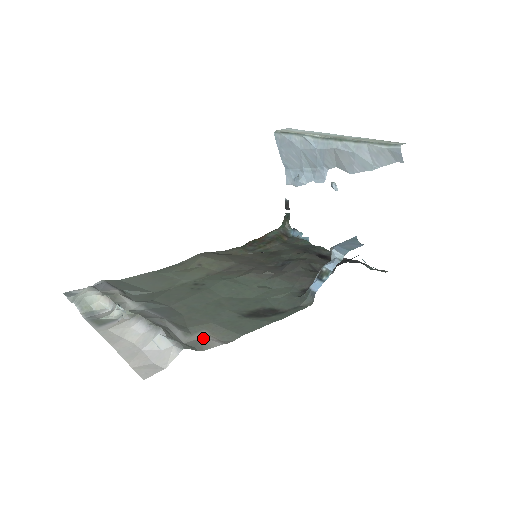
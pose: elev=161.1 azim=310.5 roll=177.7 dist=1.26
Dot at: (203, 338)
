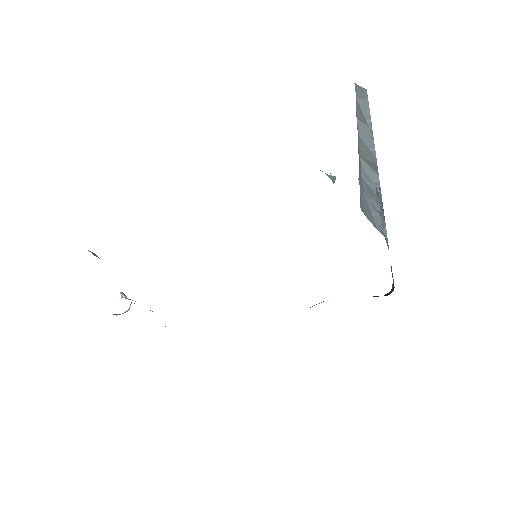
Dot at: occluded
